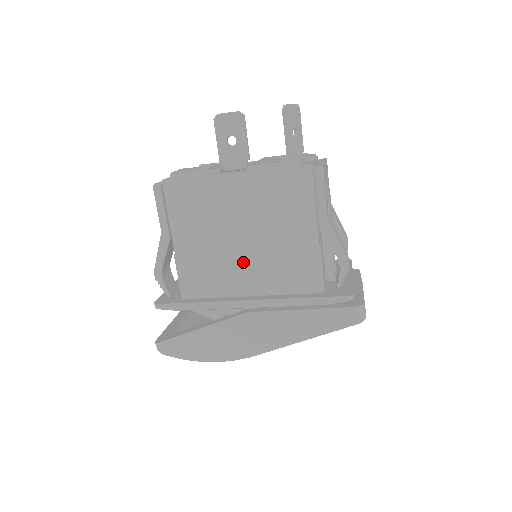
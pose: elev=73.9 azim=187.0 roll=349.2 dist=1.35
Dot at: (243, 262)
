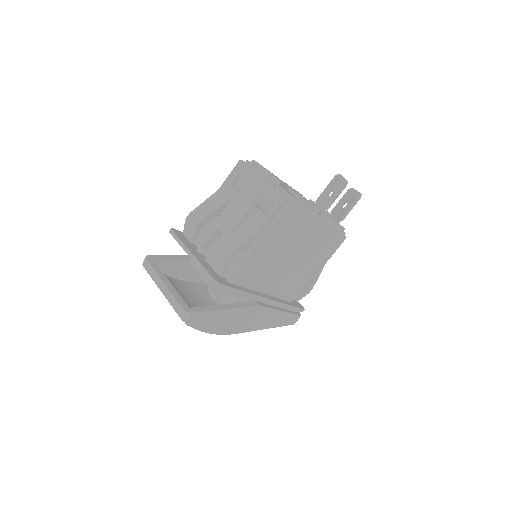
Dot at: (280, 271)
